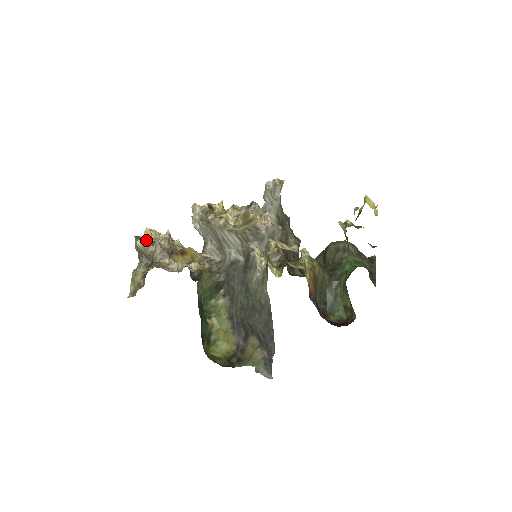
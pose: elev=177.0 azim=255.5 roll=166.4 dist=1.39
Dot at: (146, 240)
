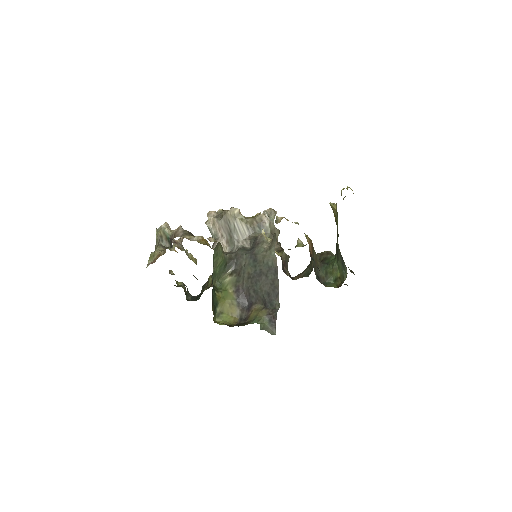
Dot at: (169, 226)
